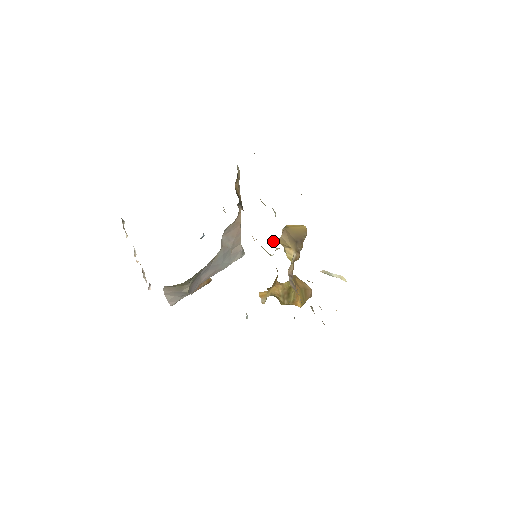
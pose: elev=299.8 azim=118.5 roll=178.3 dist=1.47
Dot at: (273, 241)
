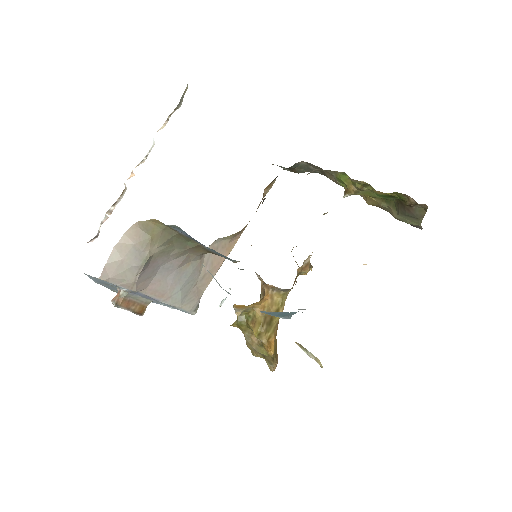
Dot at: occluded
